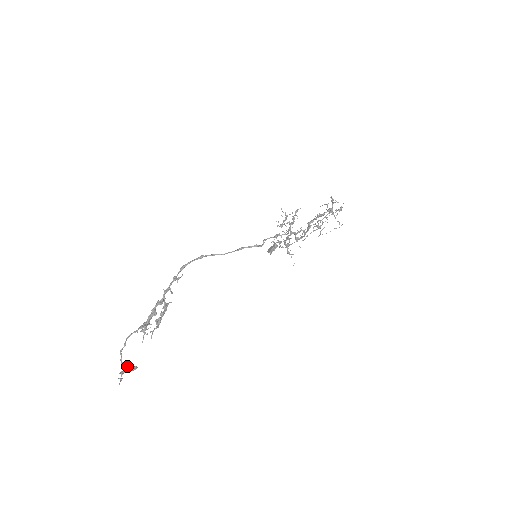
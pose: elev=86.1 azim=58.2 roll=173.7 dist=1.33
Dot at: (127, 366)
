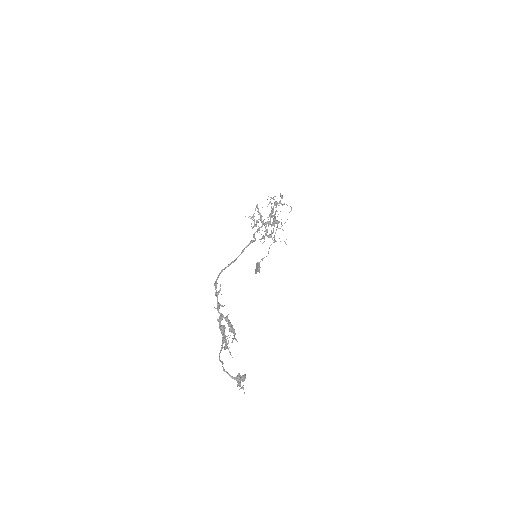
Dot at: (238, 375)
